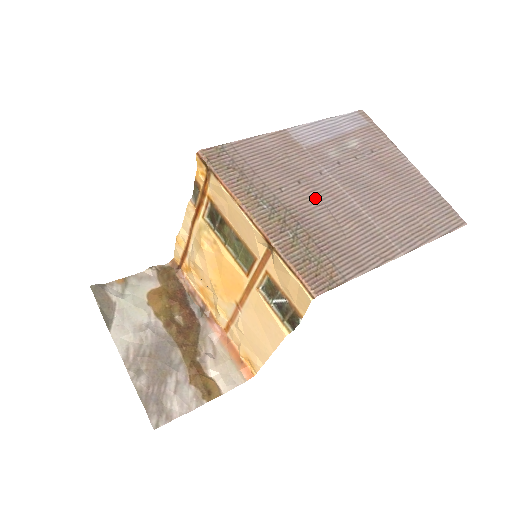
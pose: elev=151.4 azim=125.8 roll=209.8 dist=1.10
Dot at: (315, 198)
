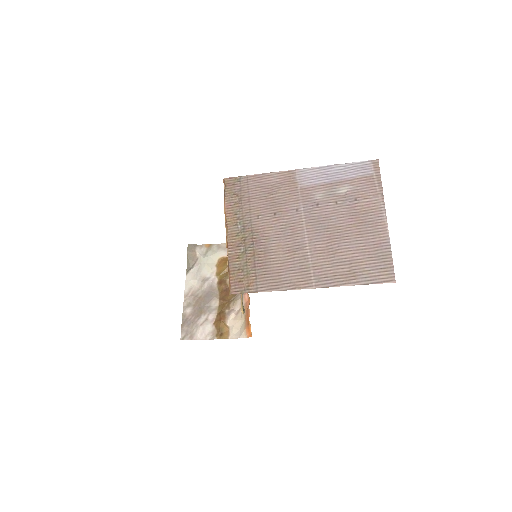
Dot at: (278, 228)
